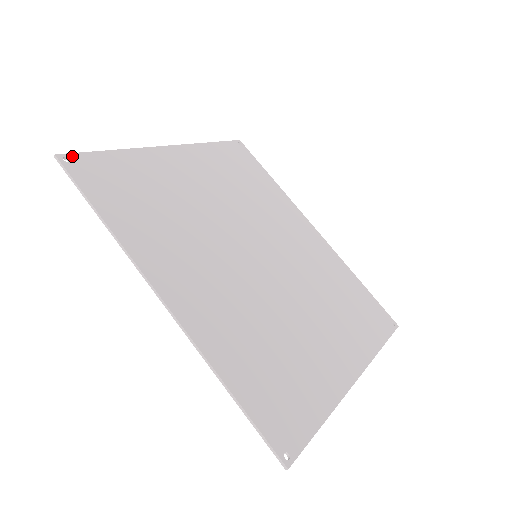
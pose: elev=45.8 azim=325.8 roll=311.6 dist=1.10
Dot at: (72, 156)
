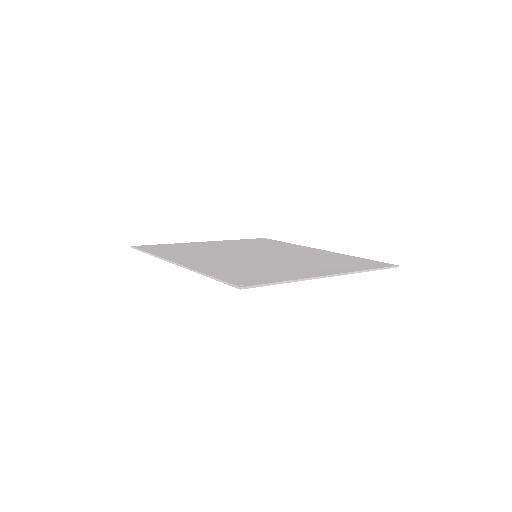
Dot at: (140, 246)
